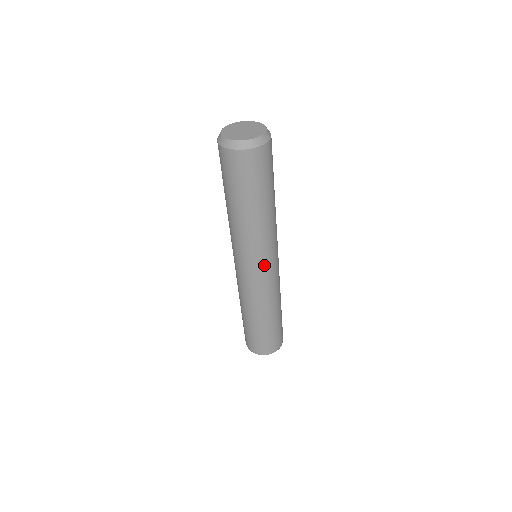
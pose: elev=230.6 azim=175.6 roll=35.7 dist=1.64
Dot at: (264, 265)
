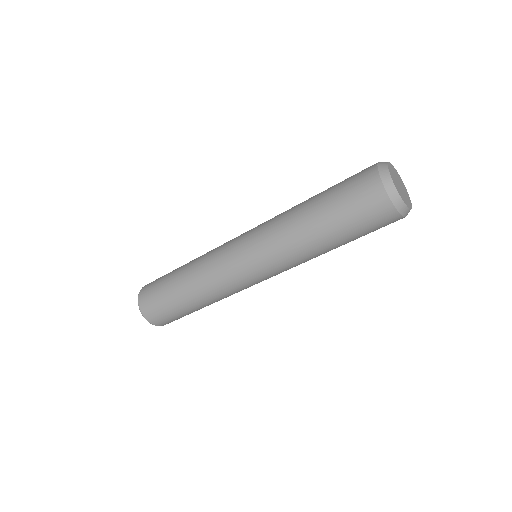
Dot at: occluded
